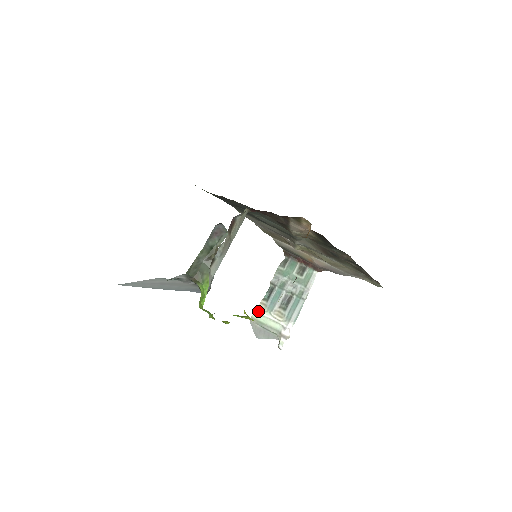
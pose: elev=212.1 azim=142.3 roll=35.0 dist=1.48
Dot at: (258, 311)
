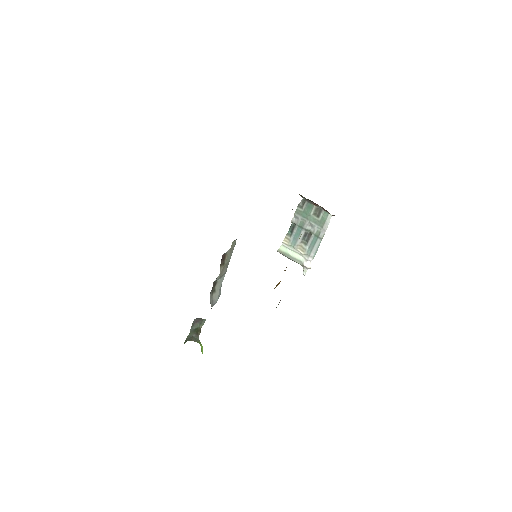
Dot at: (284, 244)
